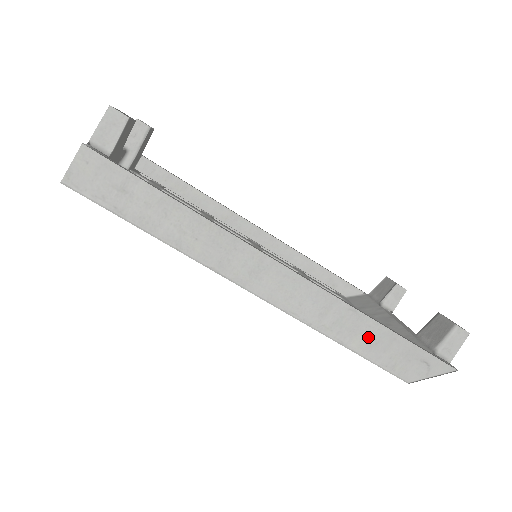
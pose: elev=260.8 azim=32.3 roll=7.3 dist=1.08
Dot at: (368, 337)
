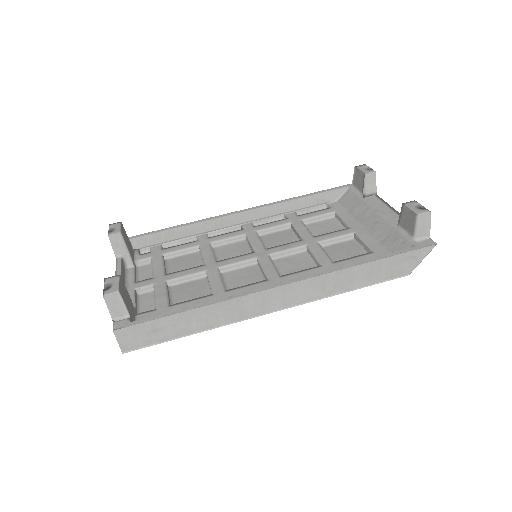
Dot at: (362, 275)
